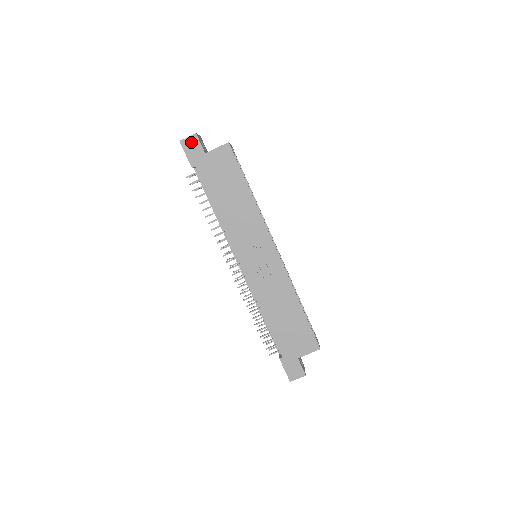
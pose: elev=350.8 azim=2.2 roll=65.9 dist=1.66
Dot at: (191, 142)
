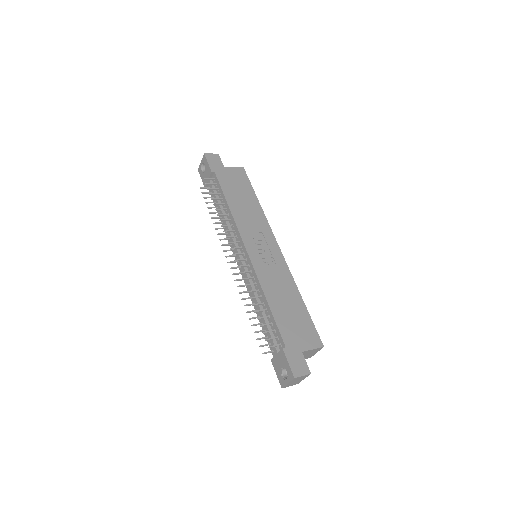
Dot at: (214, 157)
